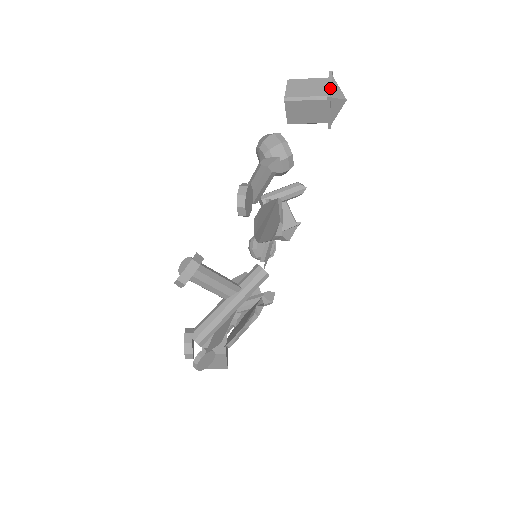
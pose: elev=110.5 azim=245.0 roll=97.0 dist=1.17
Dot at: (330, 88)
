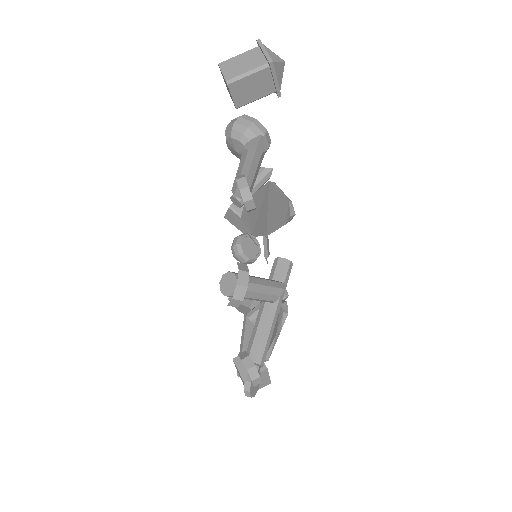
Dot at: (268, 54)
